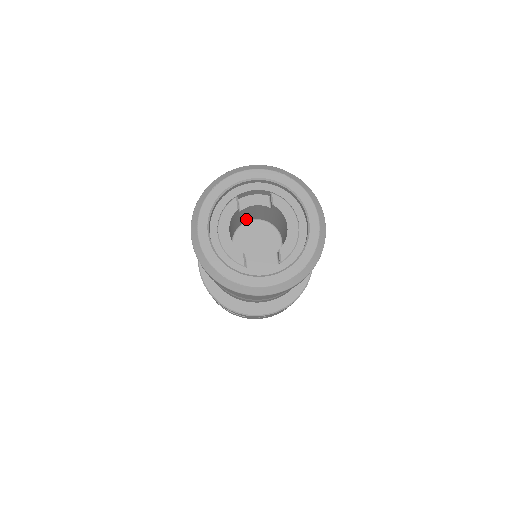
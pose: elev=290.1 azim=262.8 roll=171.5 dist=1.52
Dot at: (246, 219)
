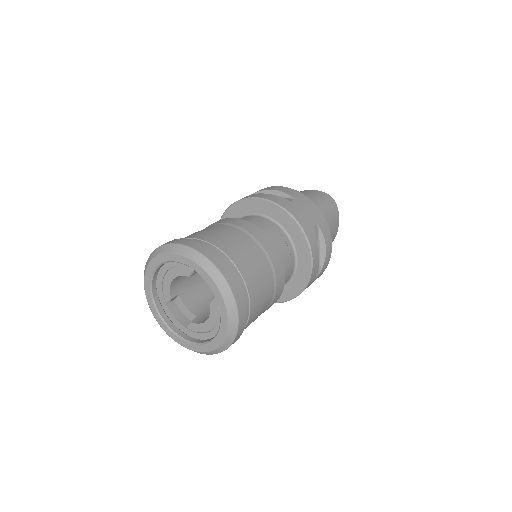
Dot at: occluded
